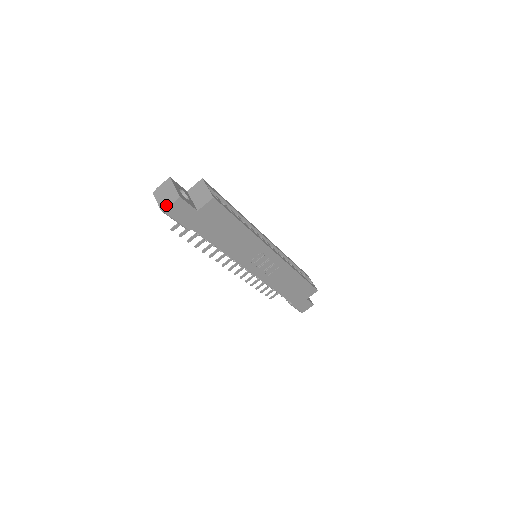
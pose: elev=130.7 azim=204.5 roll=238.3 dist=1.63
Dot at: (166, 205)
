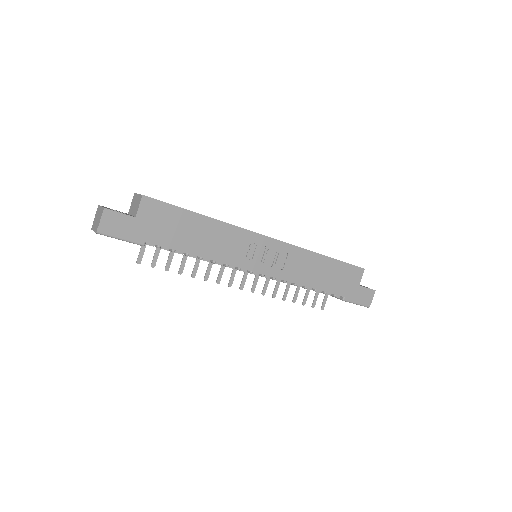
Dot at: (97, 225)
